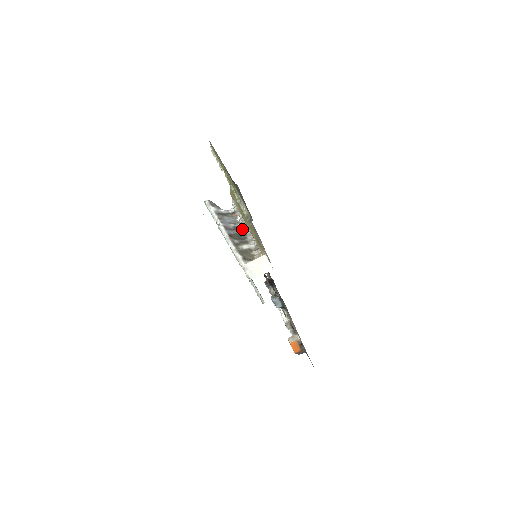
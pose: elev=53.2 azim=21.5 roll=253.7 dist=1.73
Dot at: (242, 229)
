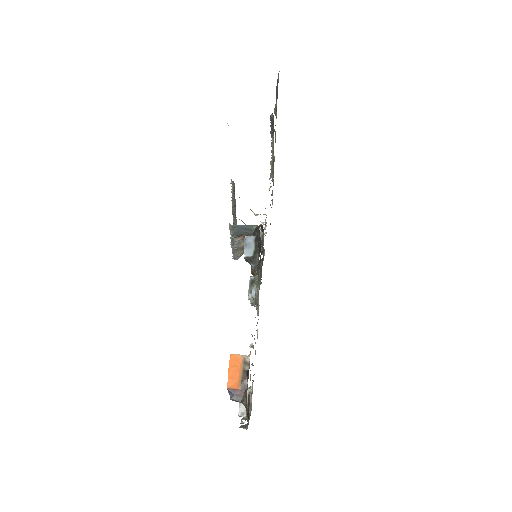
Dot at: occluded
